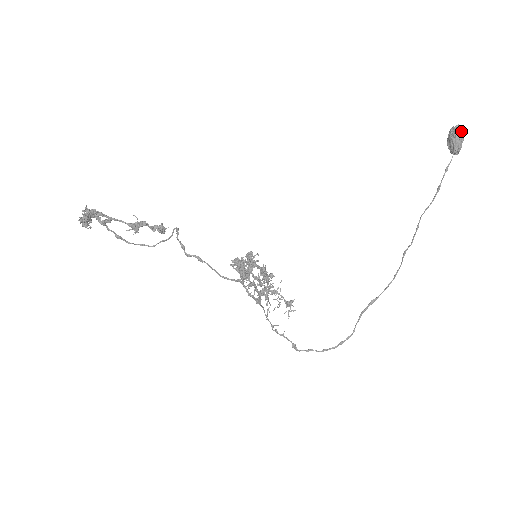
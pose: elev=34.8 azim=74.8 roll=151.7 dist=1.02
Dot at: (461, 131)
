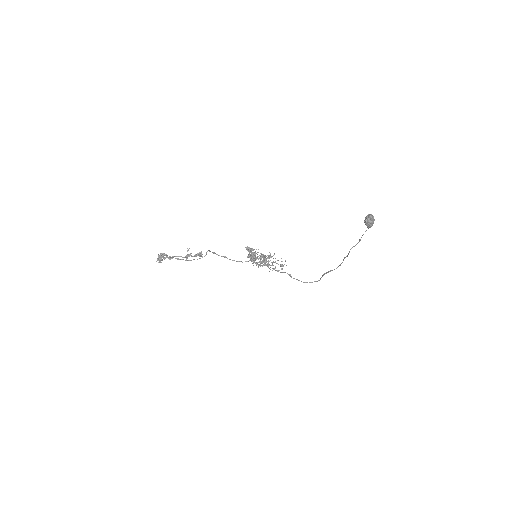
Dot at: (370, 221)
